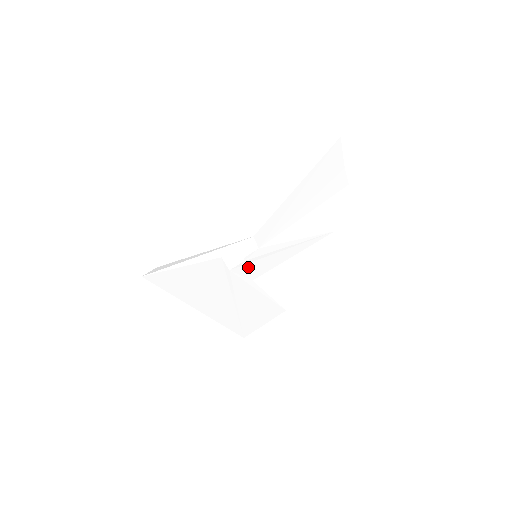
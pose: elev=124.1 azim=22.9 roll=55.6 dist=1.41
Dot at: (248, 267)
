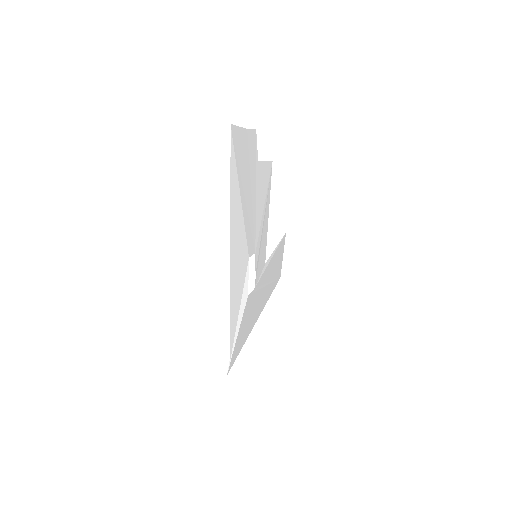
Dot at: (259, 267)
